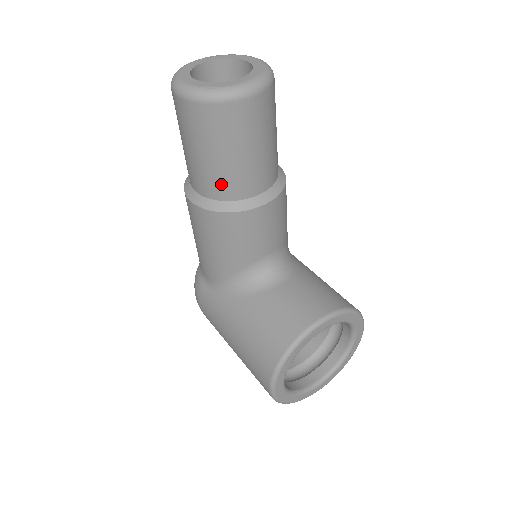
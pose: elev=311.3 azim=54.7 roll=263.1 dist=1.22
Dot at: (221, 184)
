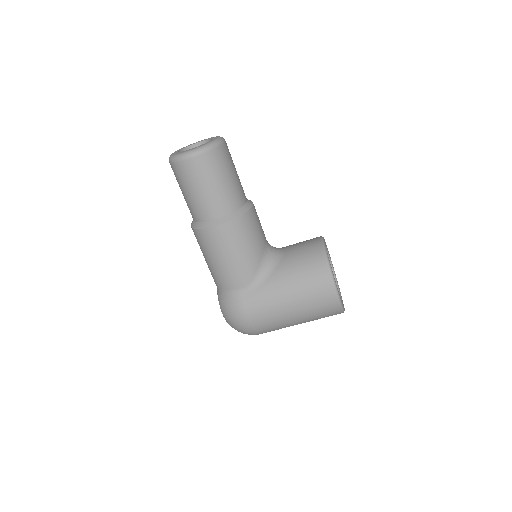
Dot at: (232, 198)
